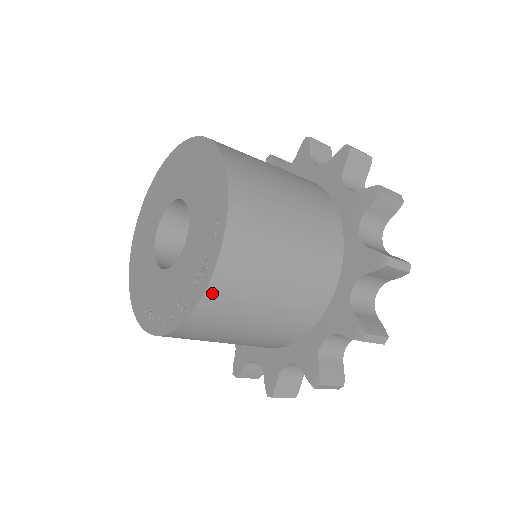
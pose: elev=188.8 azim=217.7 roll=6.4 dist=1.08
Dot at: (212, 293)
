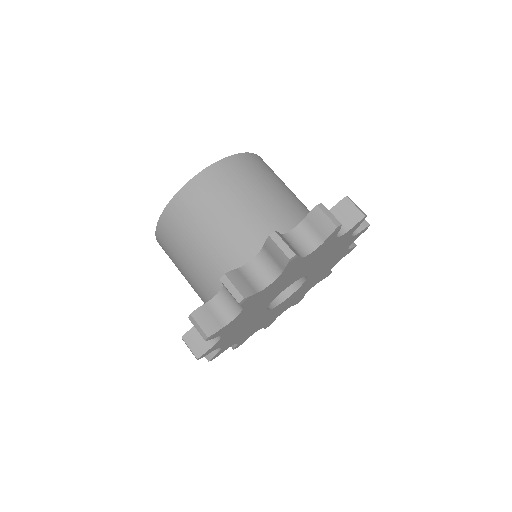
Dot at: (160, 227)
